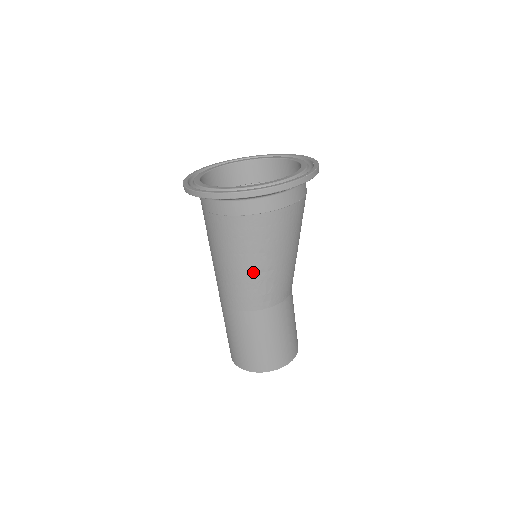
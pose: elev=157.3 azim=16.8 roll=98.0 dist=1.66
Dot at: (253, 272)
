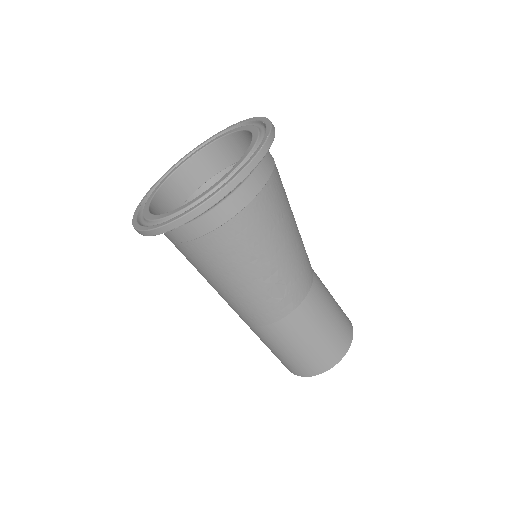
Dot at: (255, 284)
